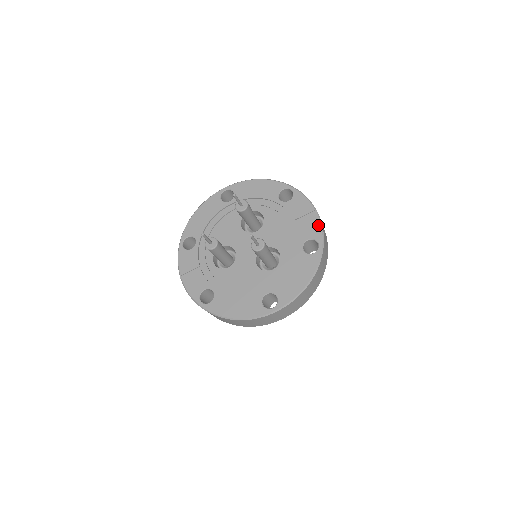
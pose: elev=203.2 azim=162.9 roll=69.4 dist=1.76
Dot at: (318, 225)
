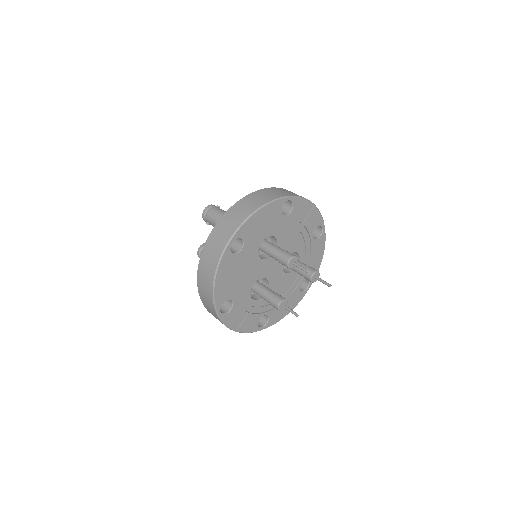
Dot at: (318, 214)
